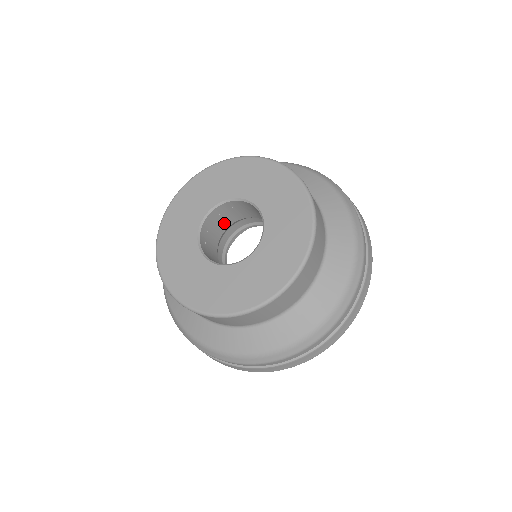
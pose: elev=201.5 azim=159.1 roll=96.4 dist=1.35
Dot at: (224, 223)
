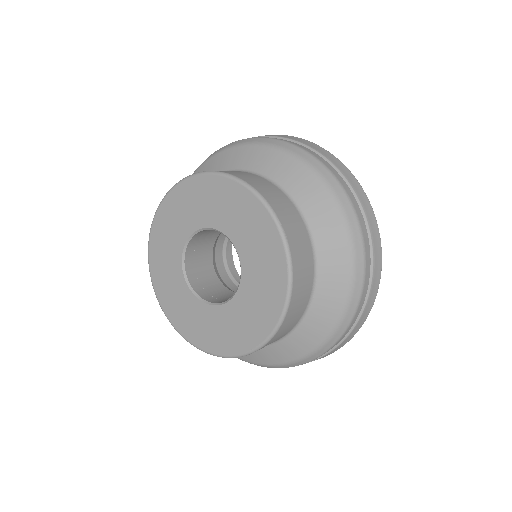
Dot at: occluded
